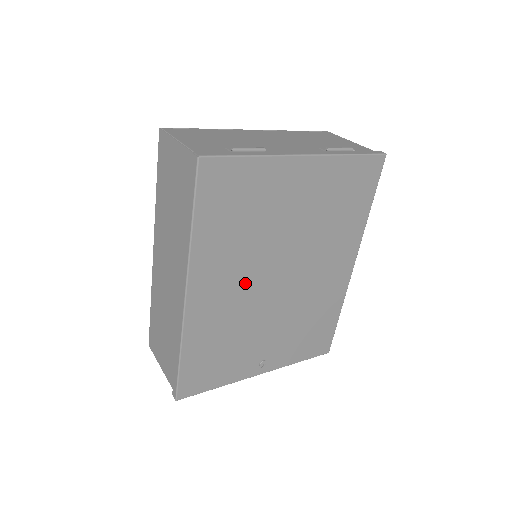
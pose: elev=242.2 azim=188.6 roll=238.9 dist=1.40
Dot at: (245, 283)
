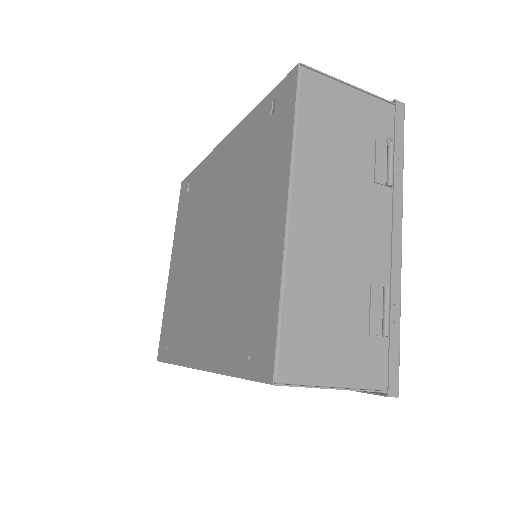
Dot at: occluded
